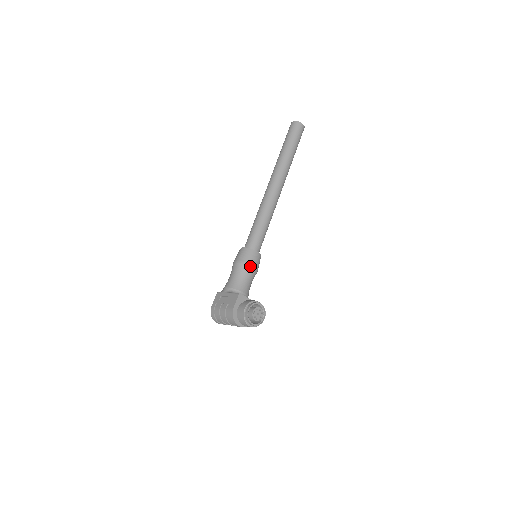
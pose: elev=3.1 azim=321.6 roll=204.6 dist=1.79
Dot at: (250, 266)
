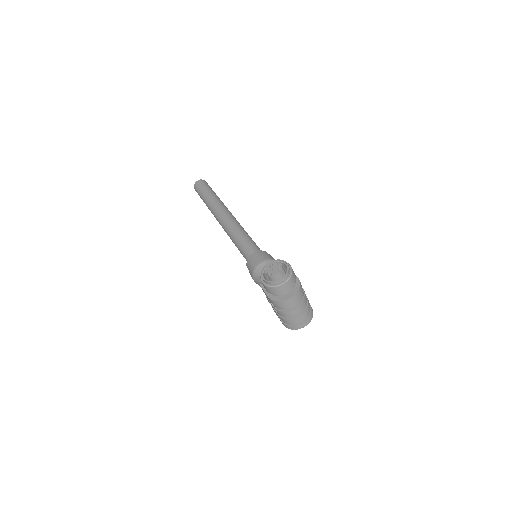
Dot at: (258, 265)
